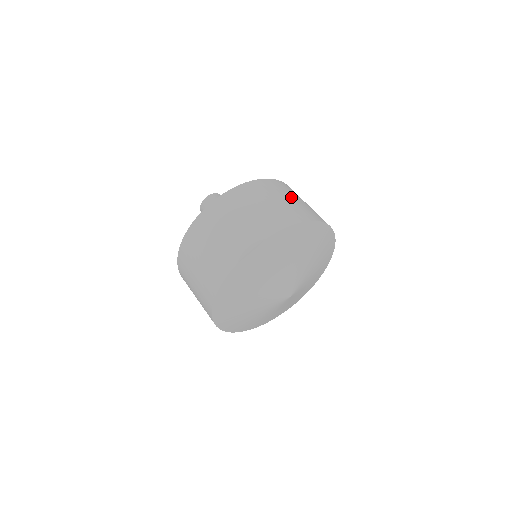
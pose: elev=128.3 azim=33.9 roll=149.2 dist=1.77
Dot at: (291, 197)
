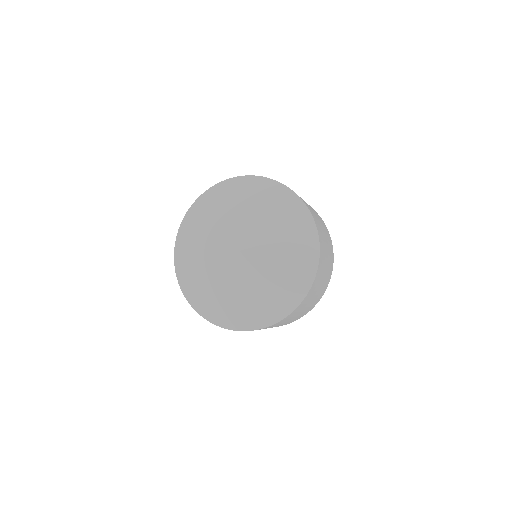
Dot at: occluded
